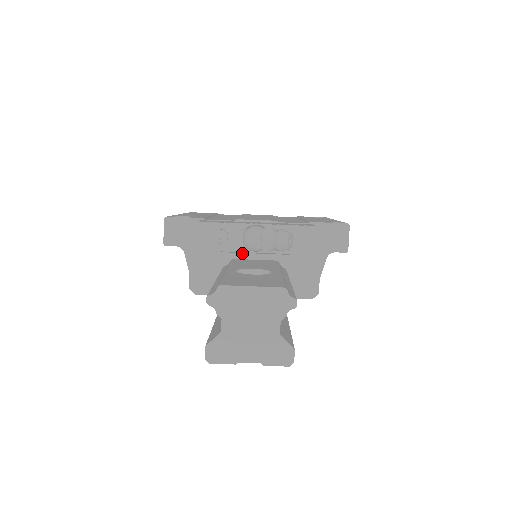
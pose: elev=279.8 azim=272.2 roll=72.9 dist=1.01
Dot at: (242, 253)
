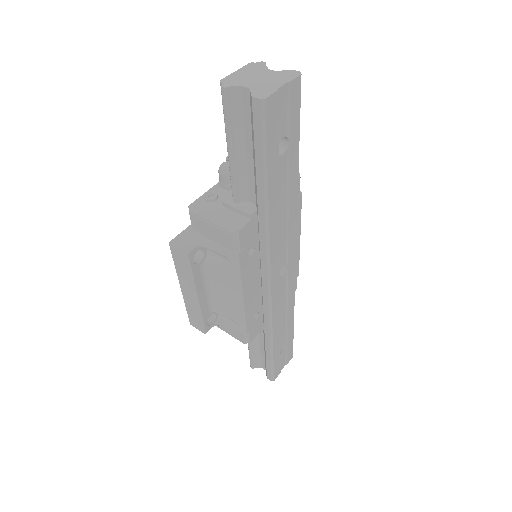
Dot at: occluded
